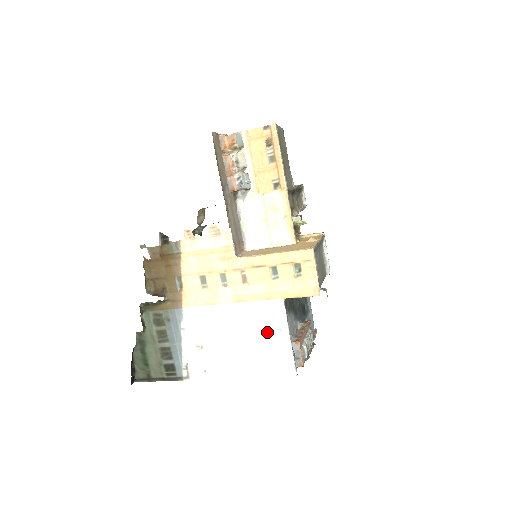
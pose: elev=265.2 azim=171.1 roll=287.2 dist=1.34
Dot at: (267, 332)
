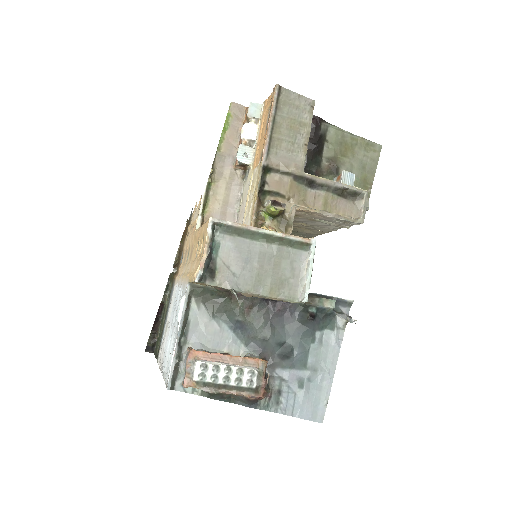
Dot at: (177, 322)
